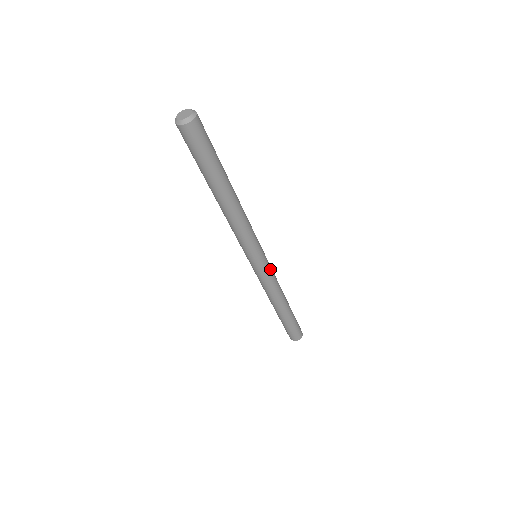
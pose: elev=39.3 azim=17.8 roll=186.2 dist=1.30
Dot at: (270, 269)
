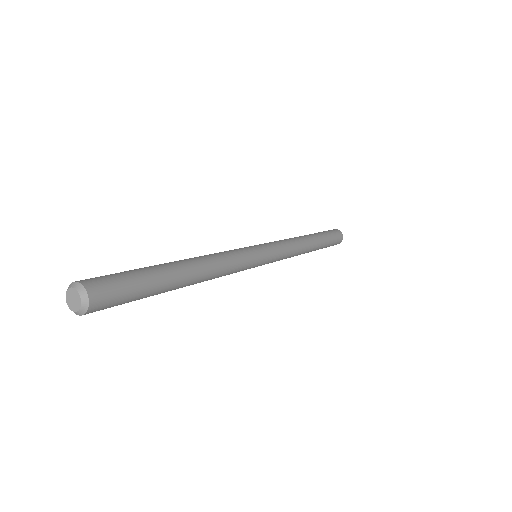
Dot at: (278, 250)
